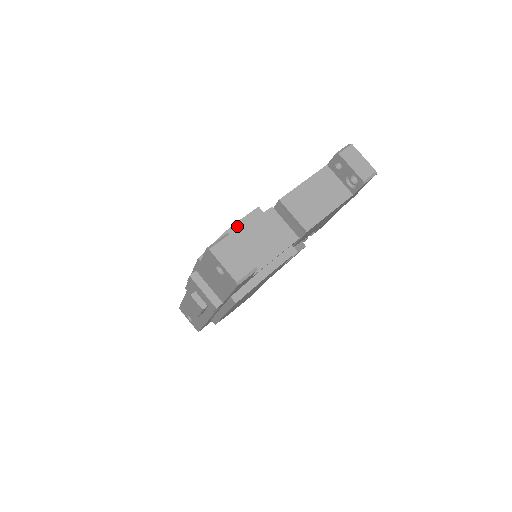
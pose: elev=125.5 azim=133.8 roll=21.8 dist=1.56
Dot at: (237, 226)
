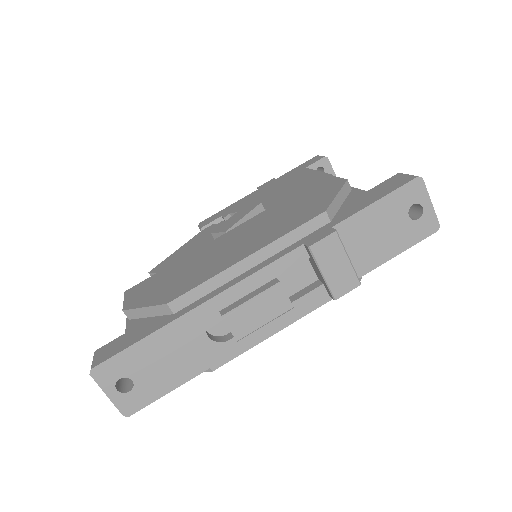
Dot at: occluded
